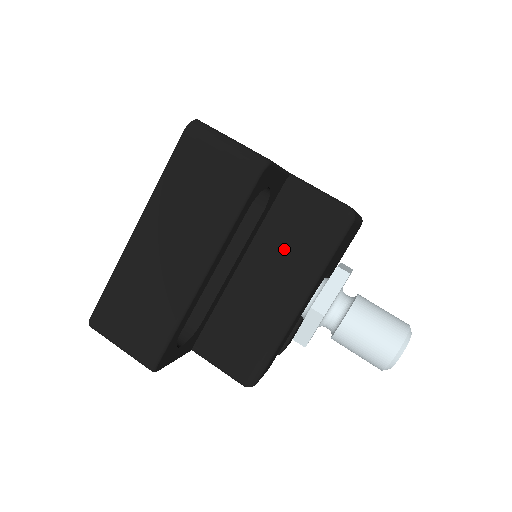
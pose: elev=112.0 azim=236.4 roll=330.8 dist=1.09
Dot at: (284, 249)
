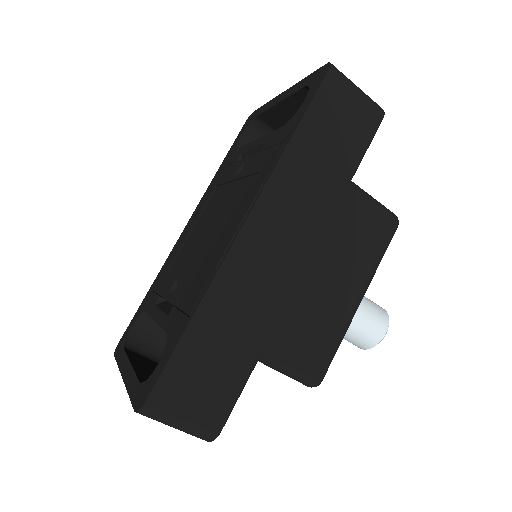
Dot at: occluded
